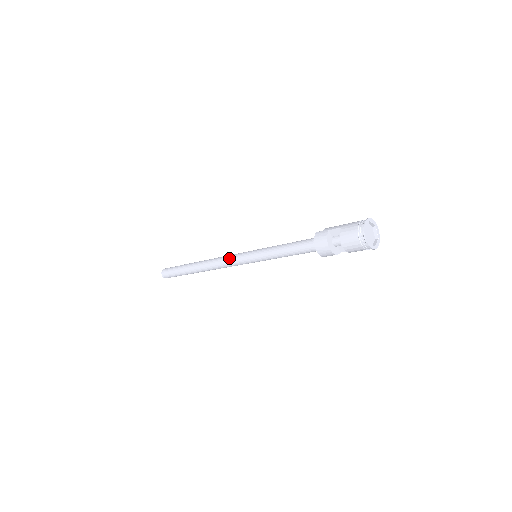
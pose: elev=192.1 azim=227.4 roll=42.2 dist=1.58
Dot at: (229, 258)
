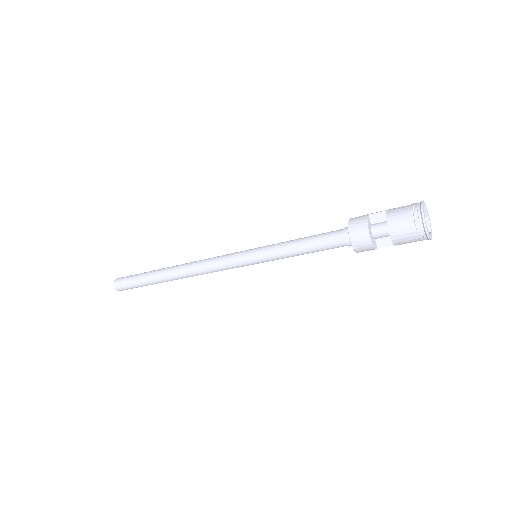
Dot at: (218, 258)
